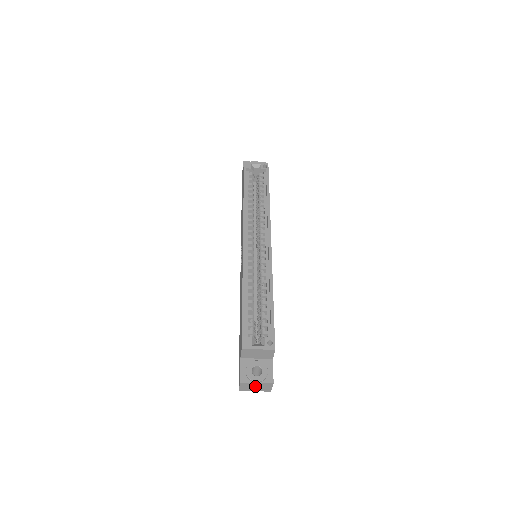
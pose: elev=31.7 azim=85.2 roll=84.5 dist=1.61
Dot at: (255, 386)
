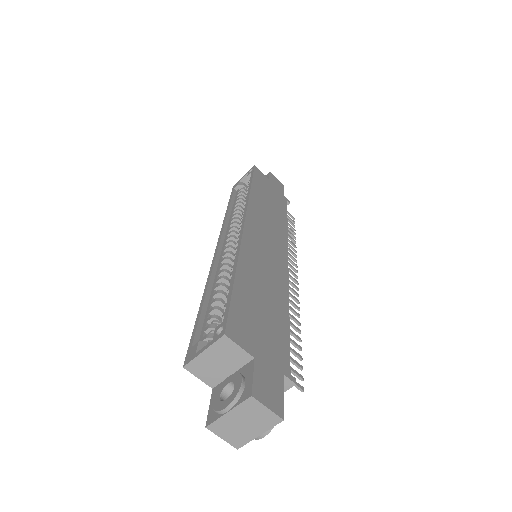
Dot at: (239, 422)
